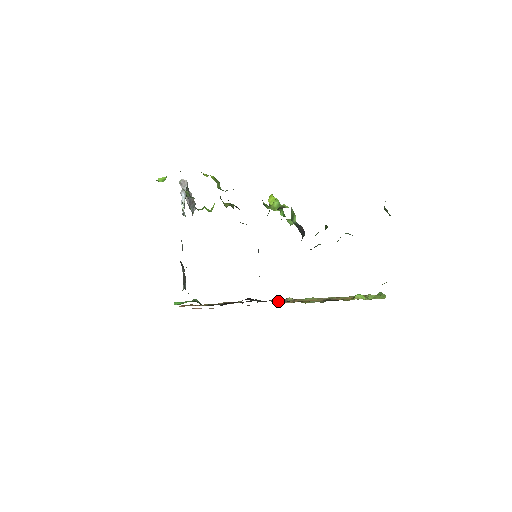
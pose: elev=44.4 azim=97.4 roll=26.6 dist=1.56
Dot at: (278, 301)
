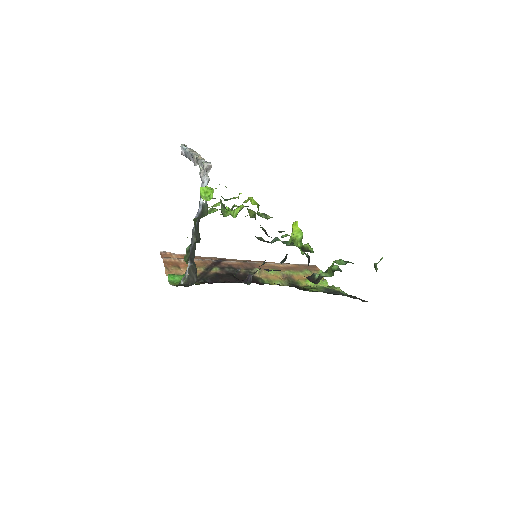
Dot at: occluded
